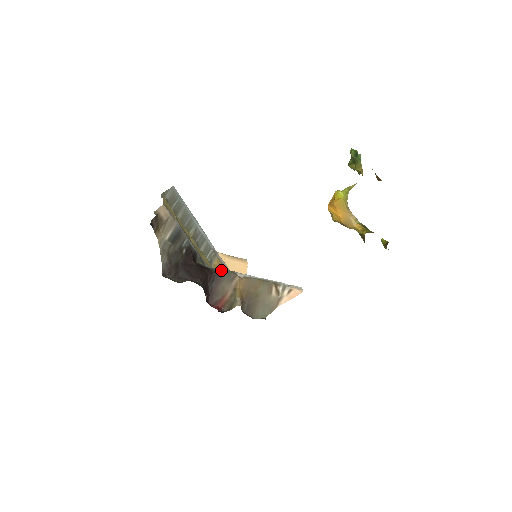
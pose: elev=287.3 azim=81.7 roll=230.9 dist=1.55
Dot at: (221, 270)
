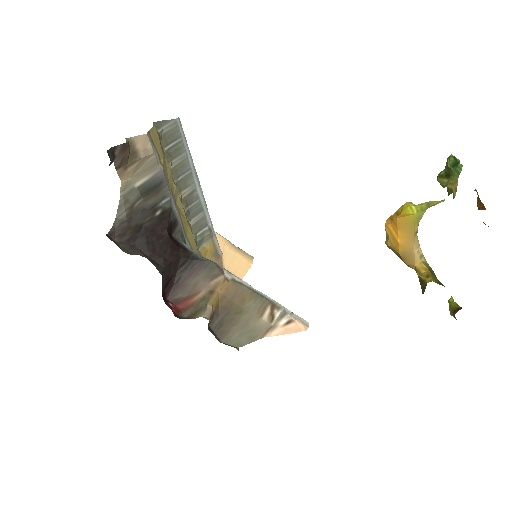
Dot at: (203, 258)
